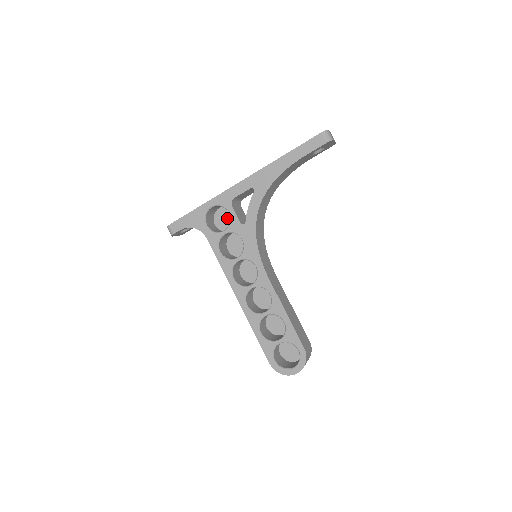
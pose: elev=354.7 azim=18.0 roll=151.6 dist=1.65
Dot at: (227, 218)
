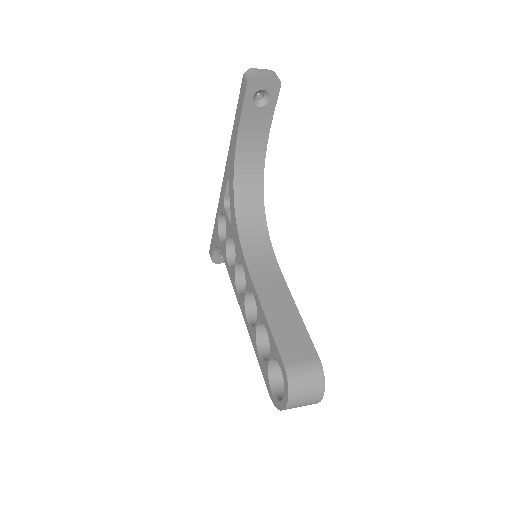
Dot at: occluded
